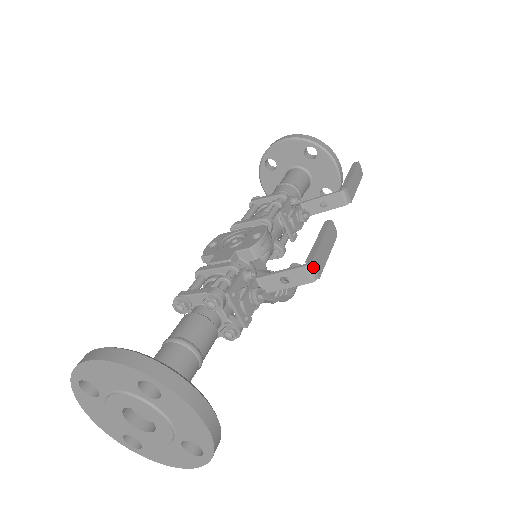
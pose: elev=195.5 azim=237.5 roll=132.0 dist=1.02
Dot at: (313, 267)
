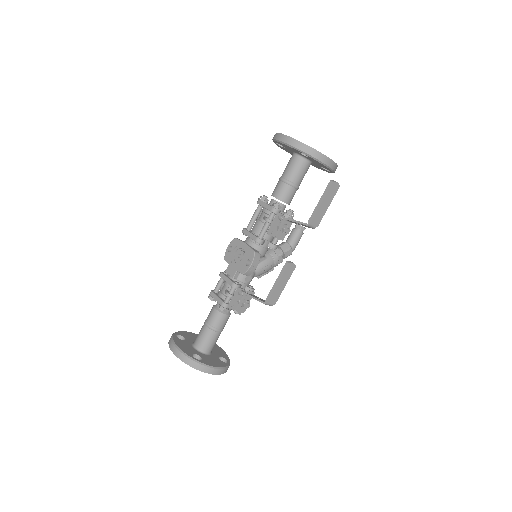
Dot at: (269, 303)
